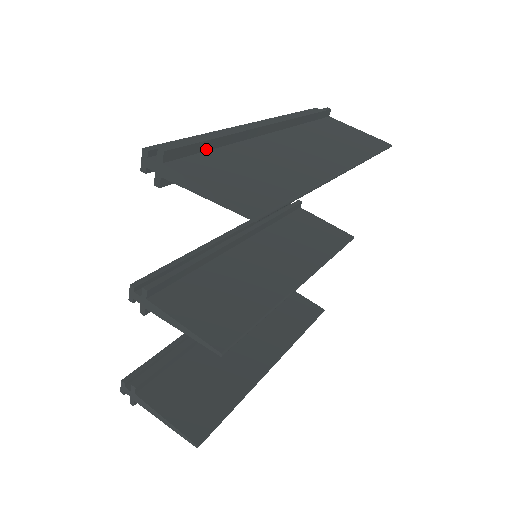
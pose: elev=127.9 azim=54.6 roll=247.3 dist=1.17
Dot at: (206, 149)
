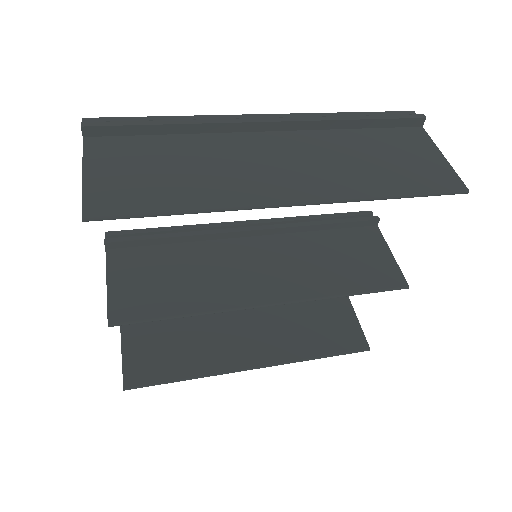
Dot at: (151, 133)
